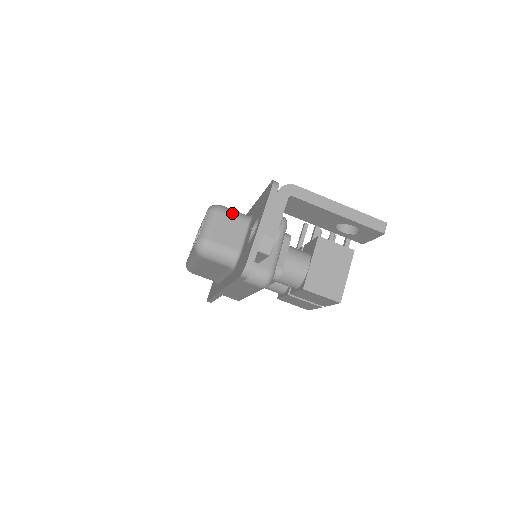
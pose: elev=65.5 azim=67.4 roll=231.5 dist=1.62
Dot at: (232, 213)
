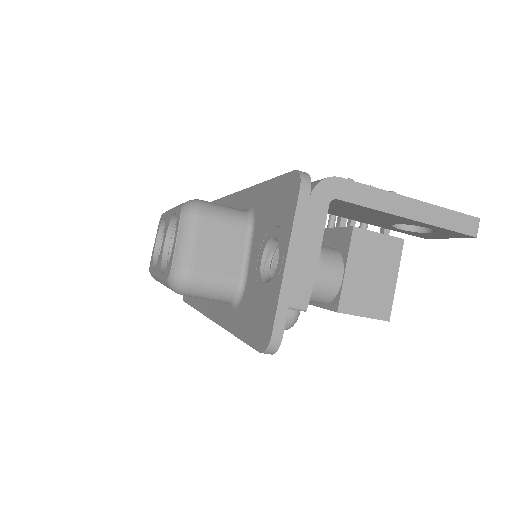
Dot at: (221, 214)
